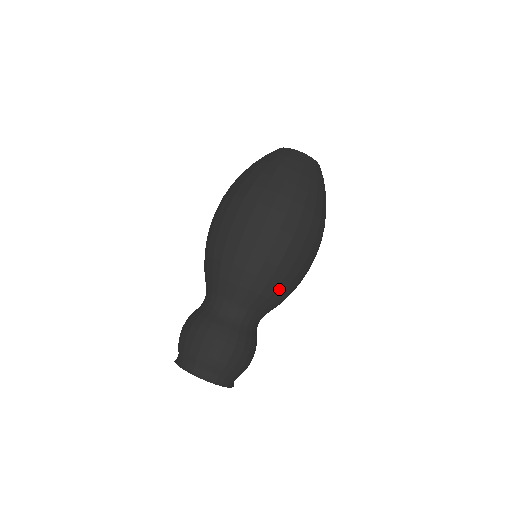
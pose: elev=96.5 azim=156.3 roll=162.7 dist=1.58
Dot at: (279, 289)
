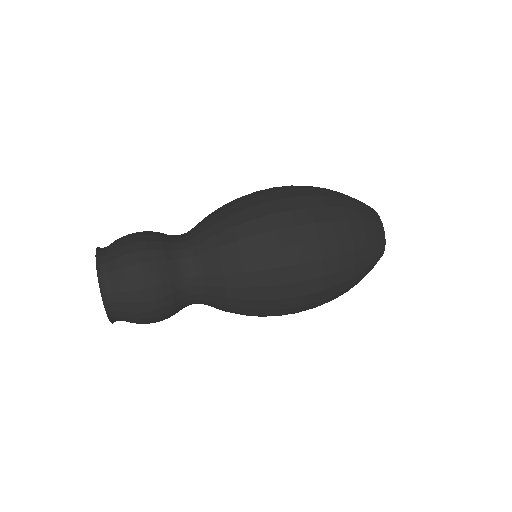
Dot at: (232, 232)
